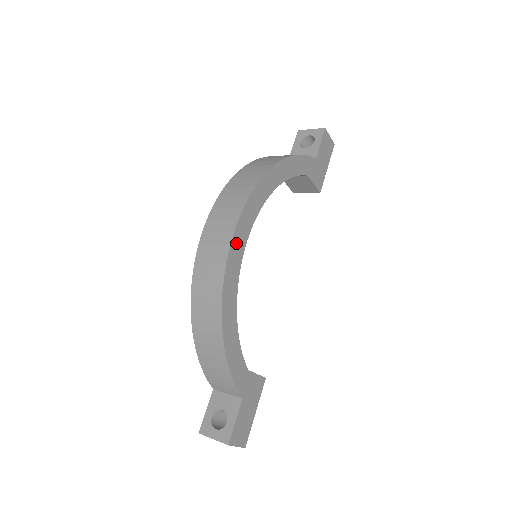
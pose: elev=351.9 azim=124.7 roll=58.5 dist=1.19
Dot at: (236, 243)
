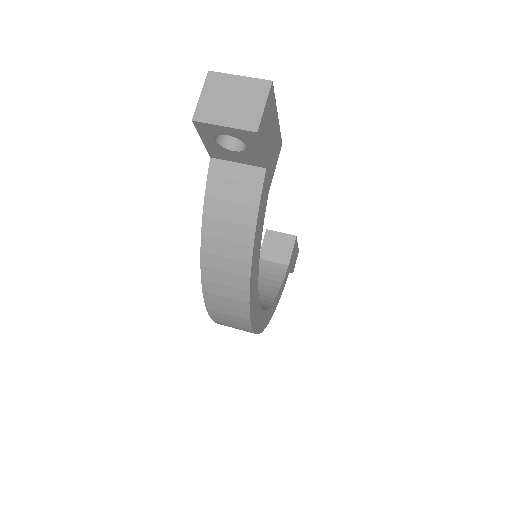
Dot at: (260, 326)
